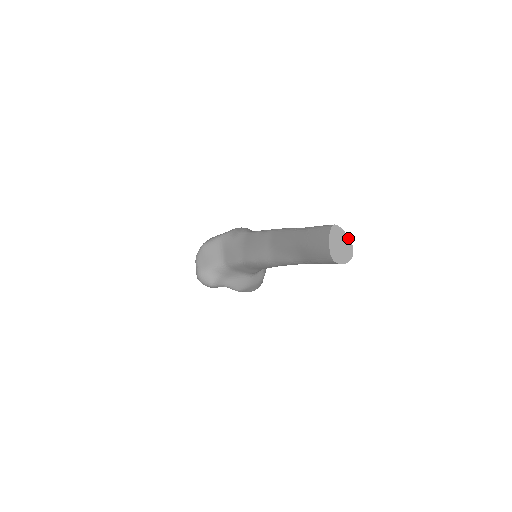
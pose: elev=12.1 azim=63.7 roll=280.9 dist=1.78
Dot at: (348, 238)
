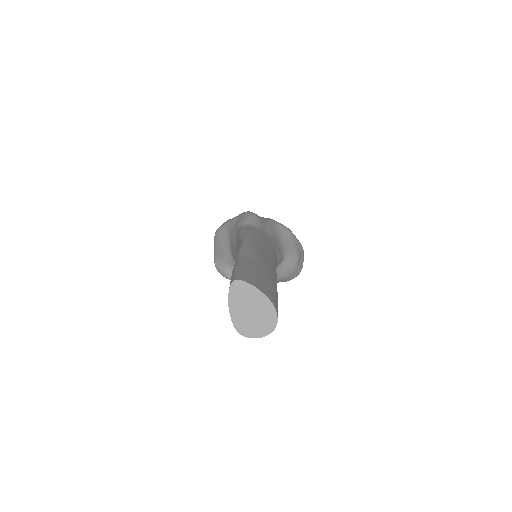
Dot at: (265, 298)
